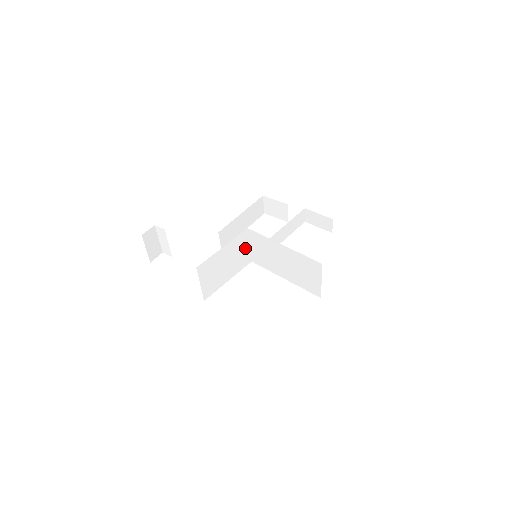
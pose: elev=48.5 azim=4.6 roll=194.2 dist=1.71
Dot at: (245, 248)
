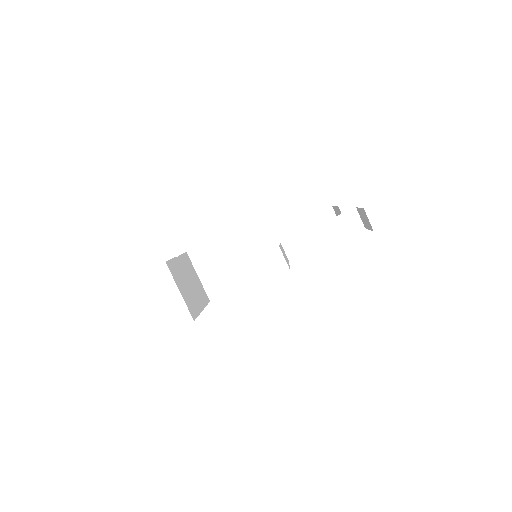
Dot at: (252, 249)
